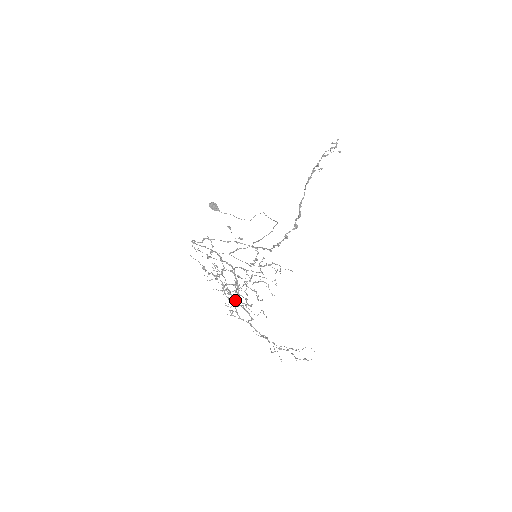
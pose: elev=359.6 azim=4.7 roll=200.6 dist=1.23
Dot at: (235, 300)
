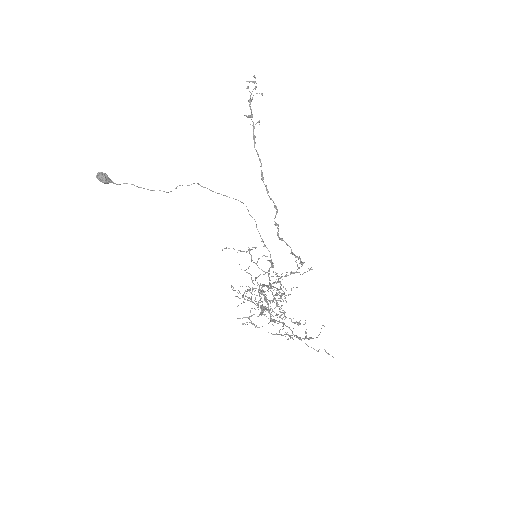
Dot at: (270, 318)
